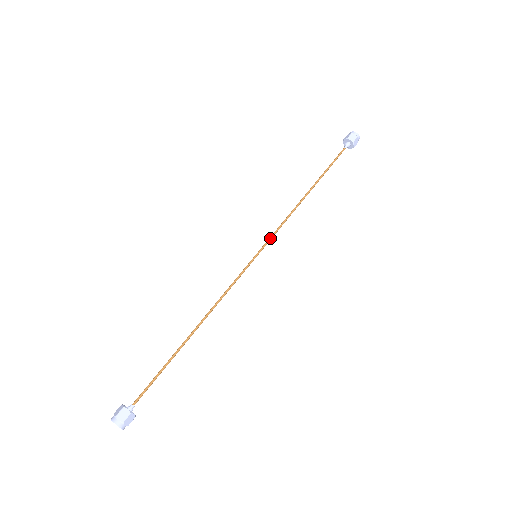
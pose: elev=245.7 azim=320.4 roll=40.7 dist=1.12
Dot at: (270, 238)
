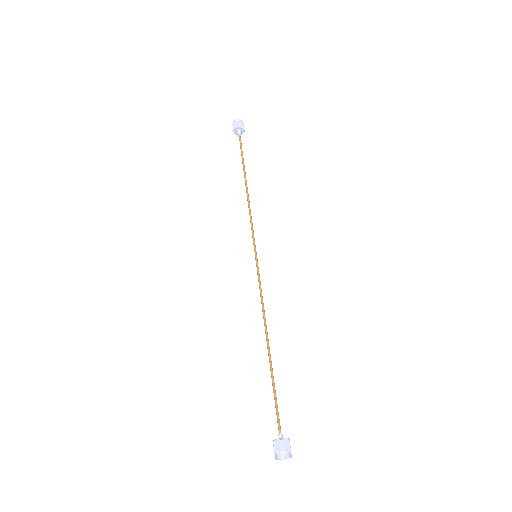
Dot at: (252, 236)
